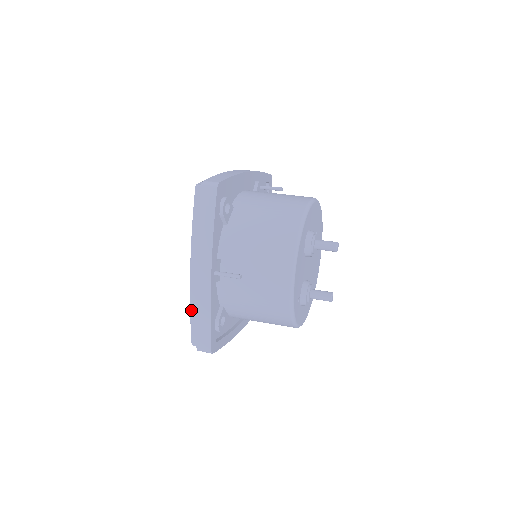
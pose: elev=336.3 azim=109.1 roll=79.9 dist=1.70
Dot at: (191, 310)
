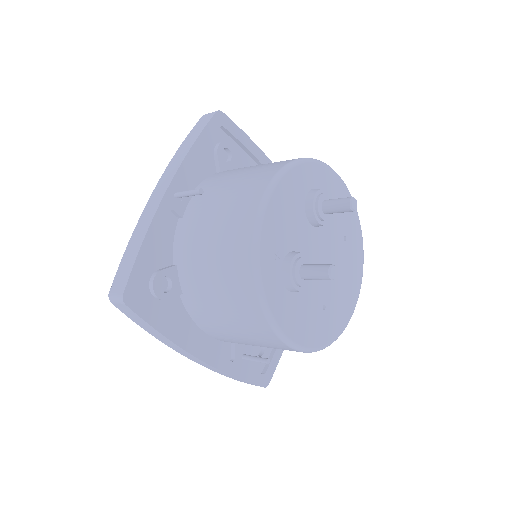
Dot at: occluded
